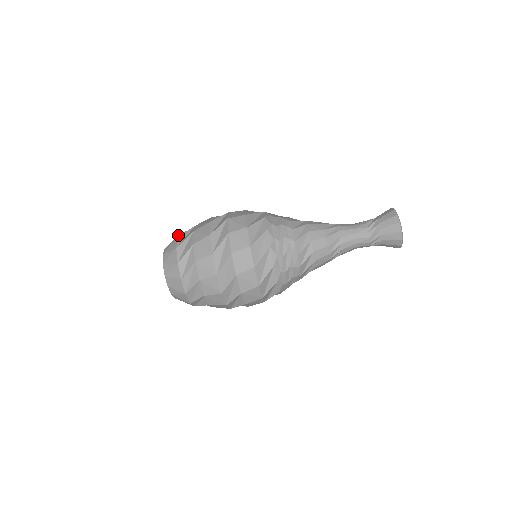
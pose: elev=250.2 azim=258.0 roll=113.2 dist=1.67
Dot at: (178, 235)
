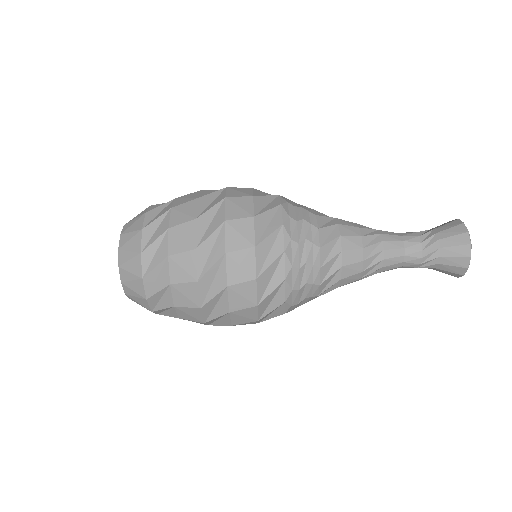
Dot at: occluded
